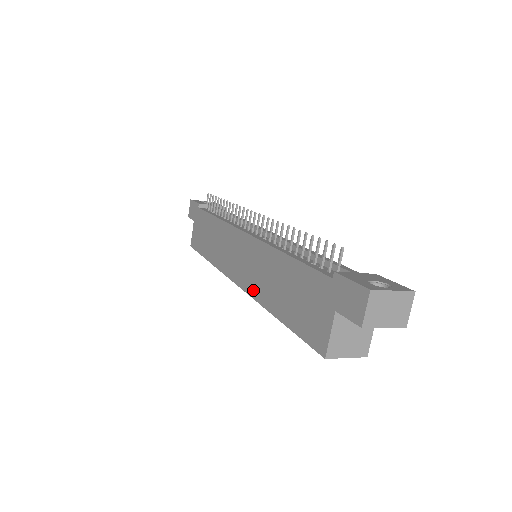
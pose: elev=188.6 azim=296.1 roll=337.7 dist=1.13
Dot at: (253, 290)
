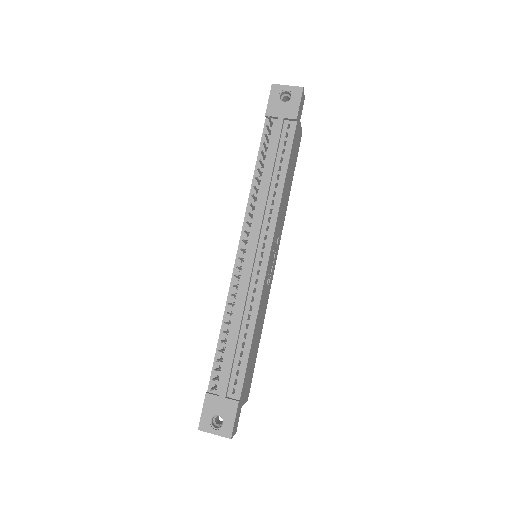
Dot at: occluded
